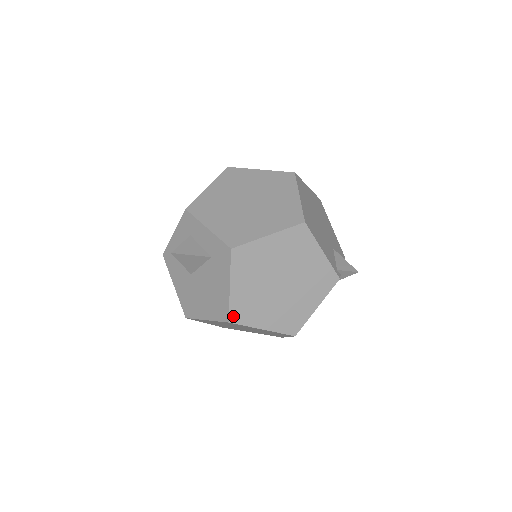
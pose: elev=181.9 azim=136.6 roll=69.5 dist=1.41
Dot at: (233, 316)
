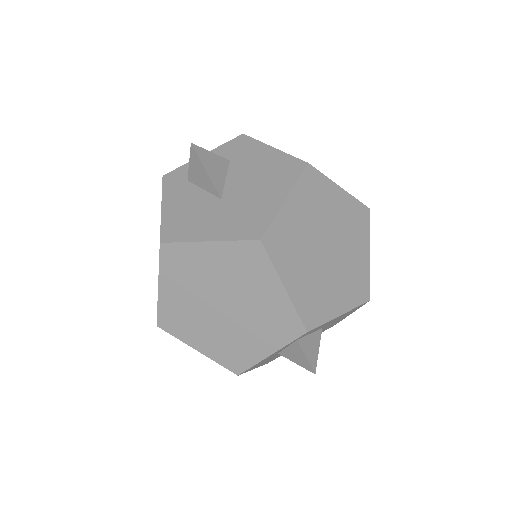
Dot at: (305, 163)
